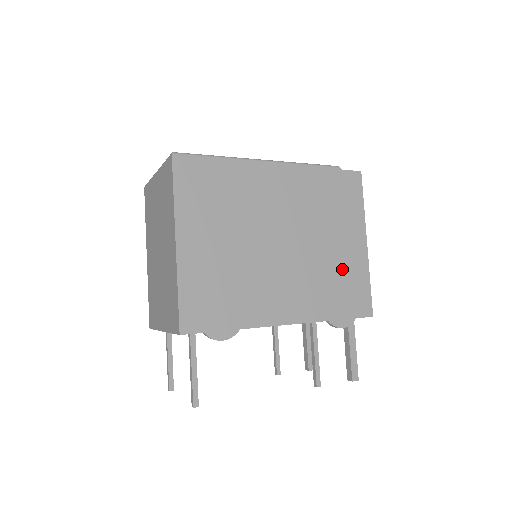
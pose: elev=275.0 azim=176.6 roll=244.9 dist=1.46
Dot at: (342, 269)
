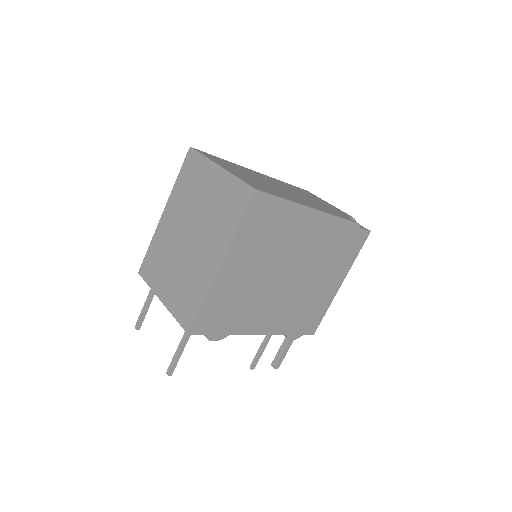
Dot at: (315, 301)
